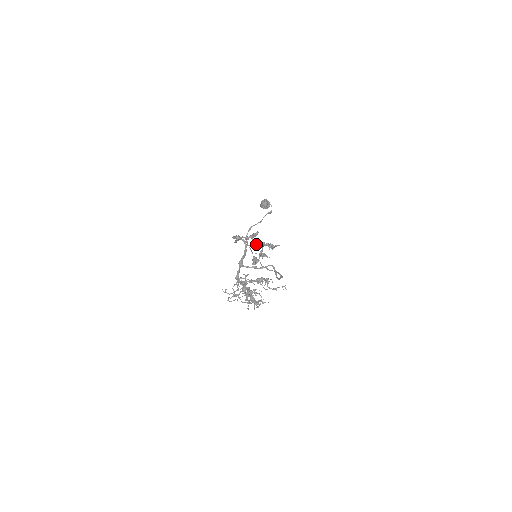
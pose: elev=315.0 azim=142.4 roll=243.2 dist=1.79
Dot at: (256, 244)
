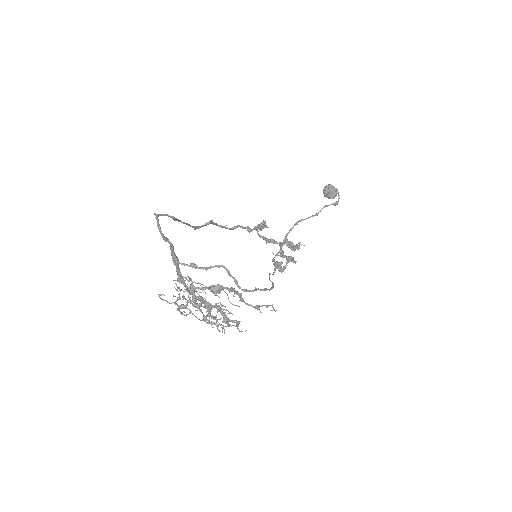
Dot at: (266, 240)
